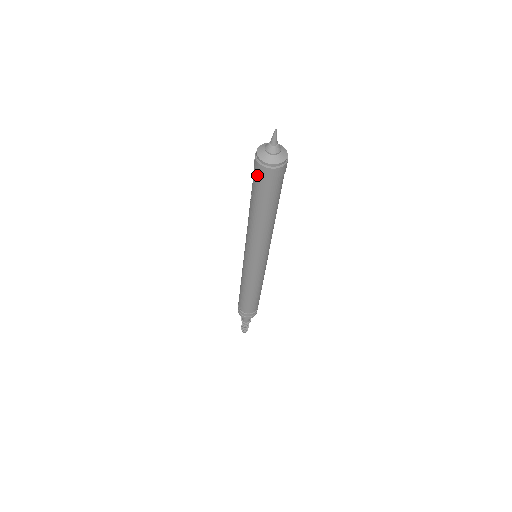
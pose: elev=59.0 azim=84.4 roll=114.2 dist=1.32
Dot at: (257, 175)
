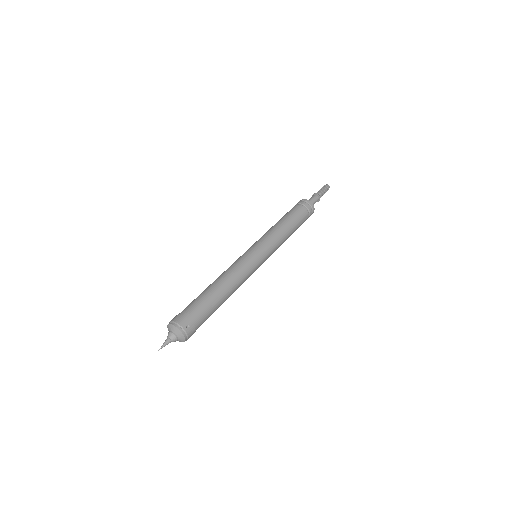
Dot at: occluded
